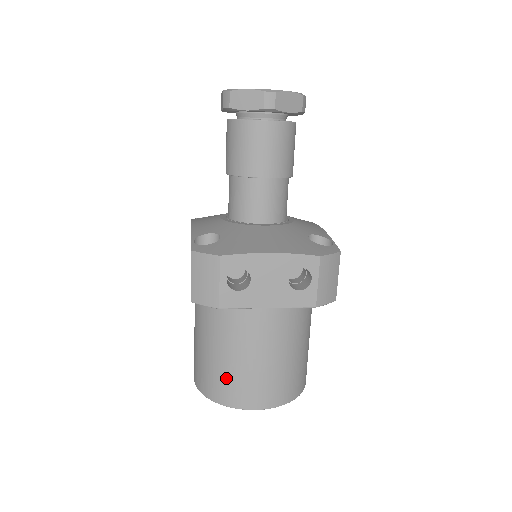
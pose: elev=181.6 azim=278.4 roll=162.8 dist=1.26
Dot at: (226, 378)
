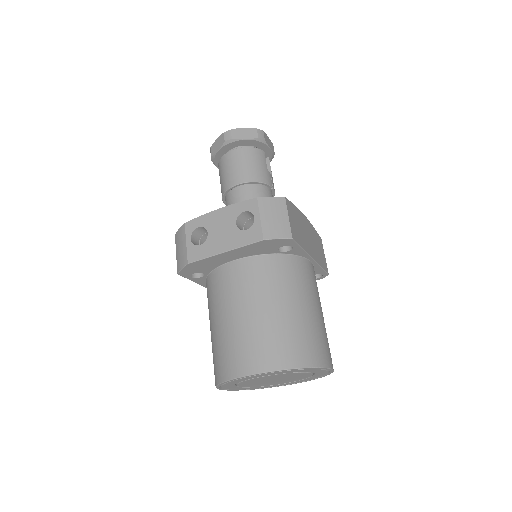
Dot at: (221, 350)
